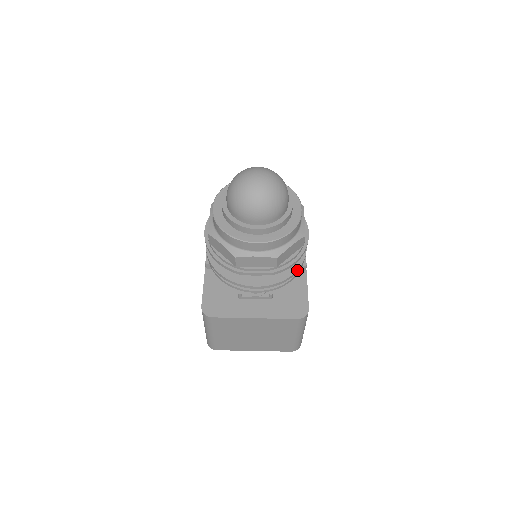
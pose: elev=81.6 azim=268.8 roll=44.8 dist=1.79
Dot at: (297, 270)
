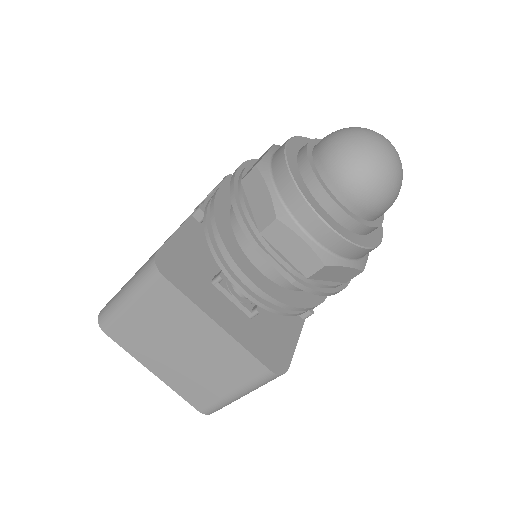
Dot at: (309, 308)
